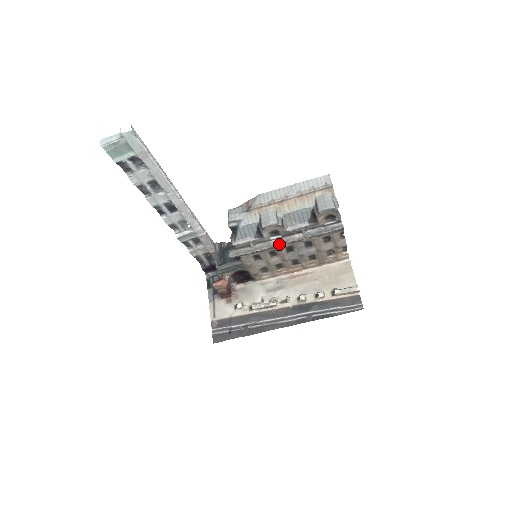
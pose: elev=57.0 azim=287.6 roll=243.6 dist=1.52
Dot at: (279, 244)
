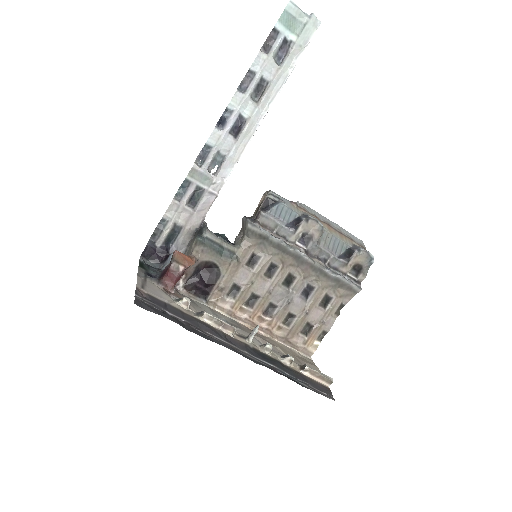
Dot at: (301, 253)
